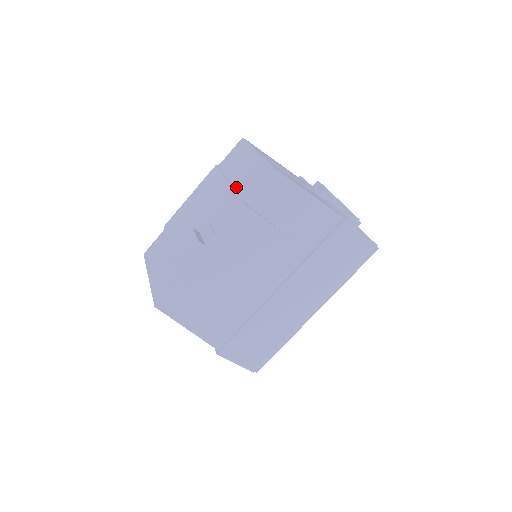
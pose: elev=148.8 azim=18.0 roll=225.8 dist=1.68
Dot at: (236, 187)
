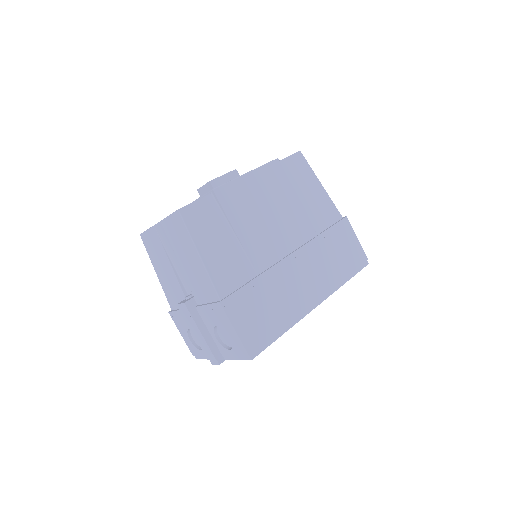
Dot at: occluded
